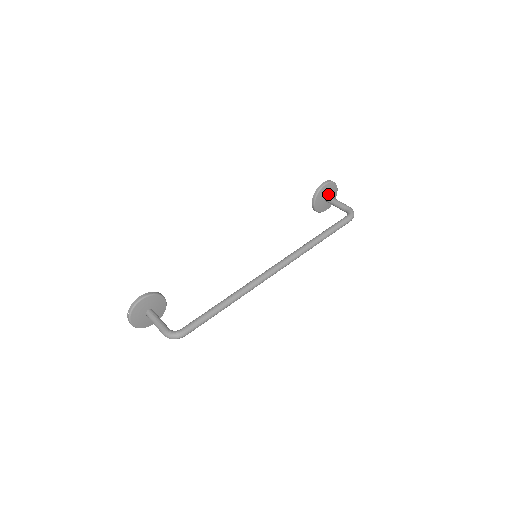
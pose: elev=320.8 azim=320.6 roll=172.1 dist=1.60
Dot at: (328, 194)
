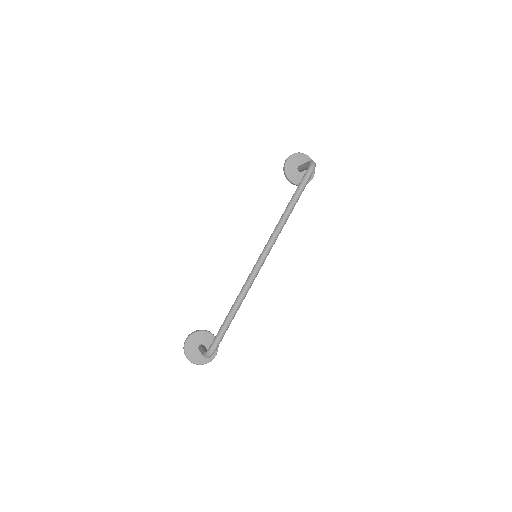
Dot at: (298, 165)
